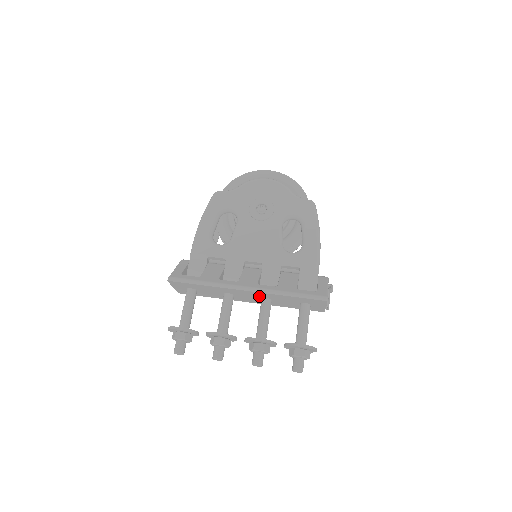
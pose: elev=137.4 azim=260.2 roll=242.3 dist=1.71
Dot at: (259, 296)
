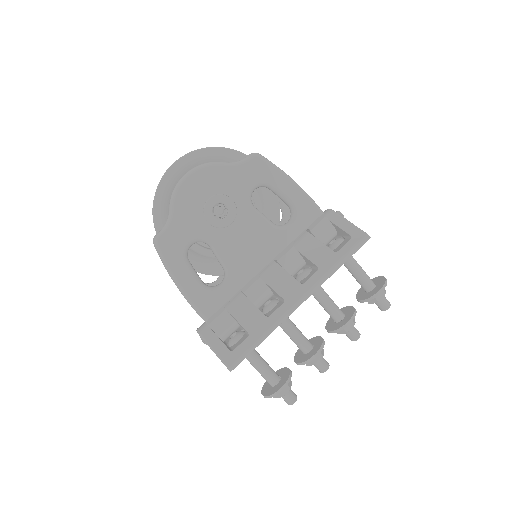
Dot at: occluded
